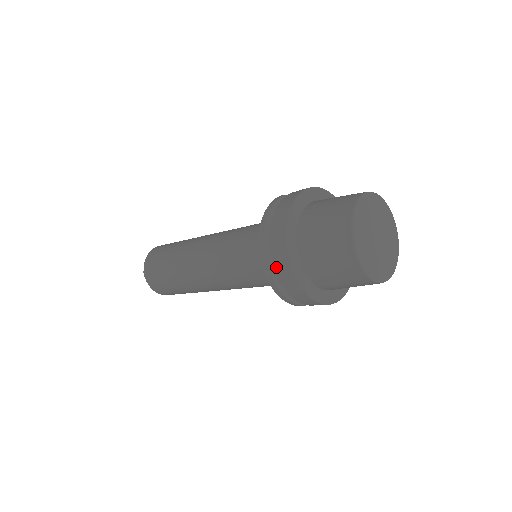
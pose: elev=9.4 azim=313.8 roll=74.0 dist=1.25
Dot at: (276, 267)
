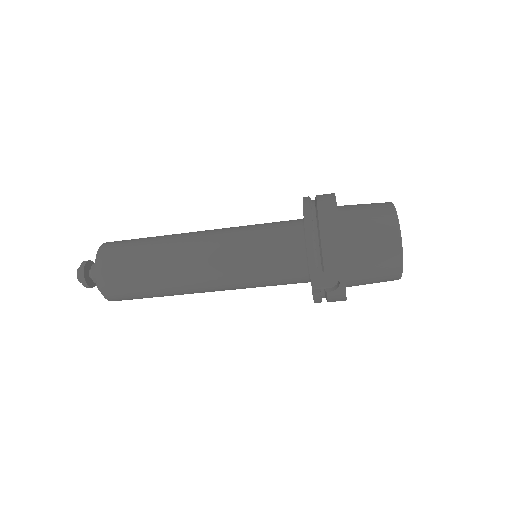
Dot at: (320, 208)
